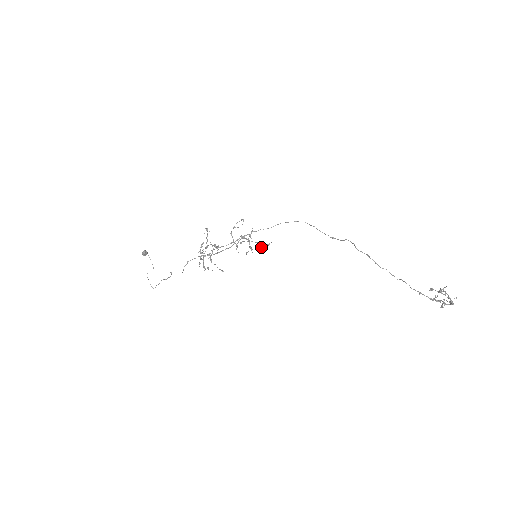
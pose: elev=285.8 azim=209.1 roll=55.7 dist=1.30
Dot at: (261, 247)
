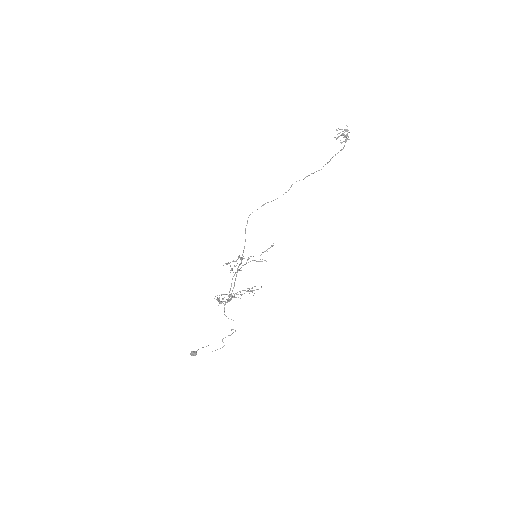
Dot at: occluded
